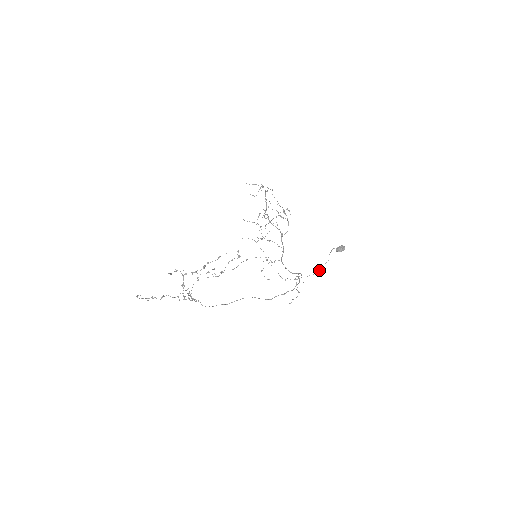
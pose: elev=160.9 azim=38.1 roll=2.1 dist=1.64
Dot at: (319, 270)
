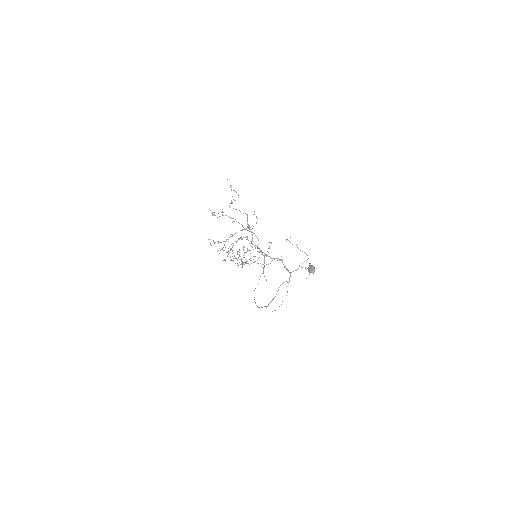
Dot at: occluded
